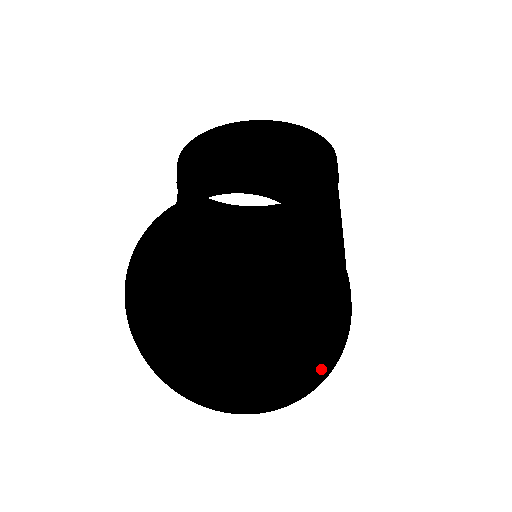
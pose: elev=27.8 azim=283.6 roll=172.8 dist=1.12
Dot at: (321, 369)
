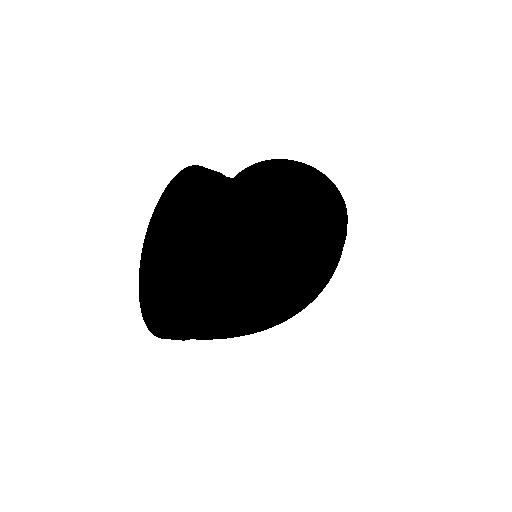
Dot at: (233, 266)
